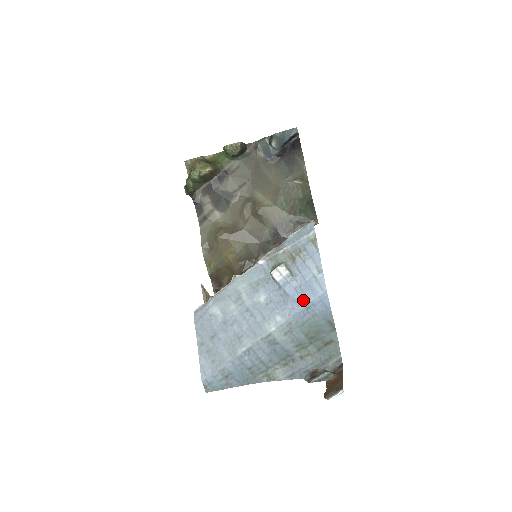
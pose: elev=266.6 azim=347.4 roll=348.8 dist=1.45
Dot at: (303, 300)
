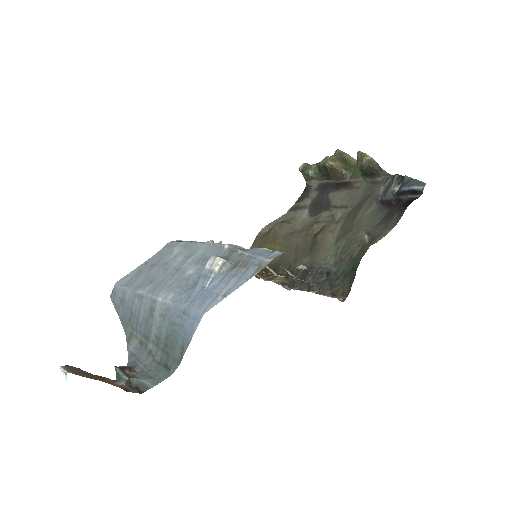
Dot at: (191, 302)
